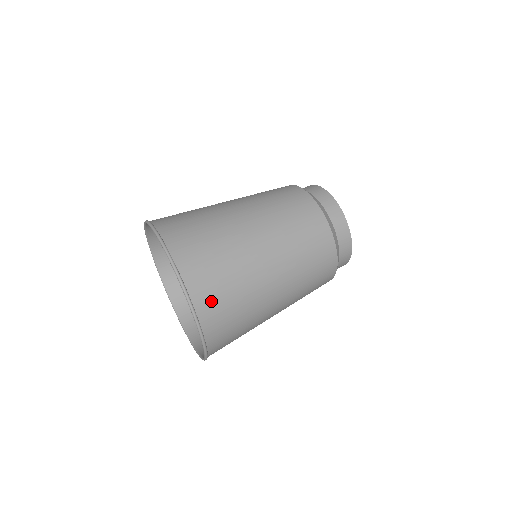
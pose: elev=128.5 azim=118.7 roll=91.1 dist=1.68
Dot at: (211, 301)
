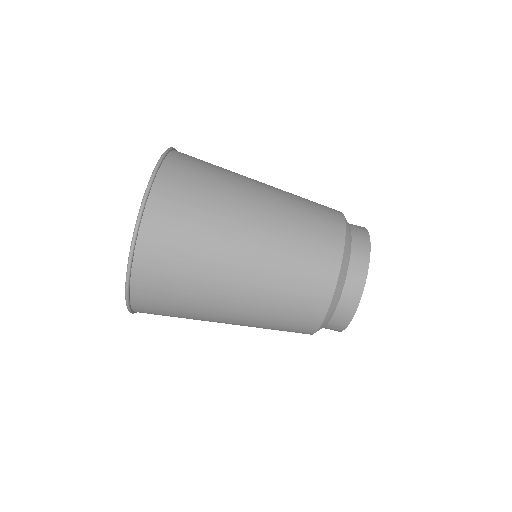
Dot at: (151, 296)
